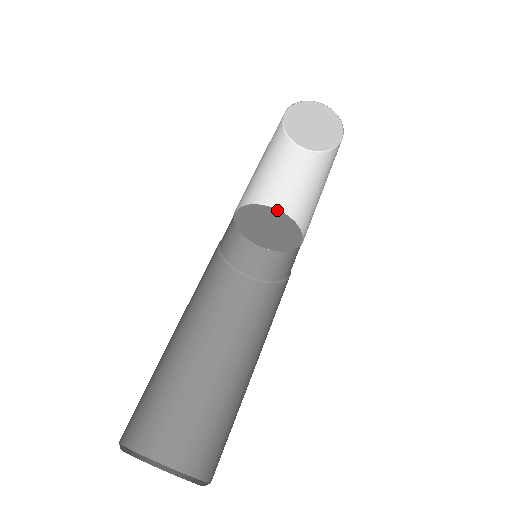
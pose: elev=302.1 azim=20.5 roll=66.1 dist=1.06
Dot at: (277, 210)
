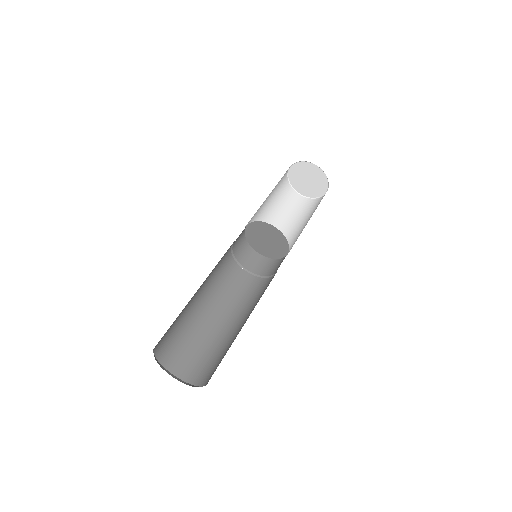
Dot at: (255, 222)
